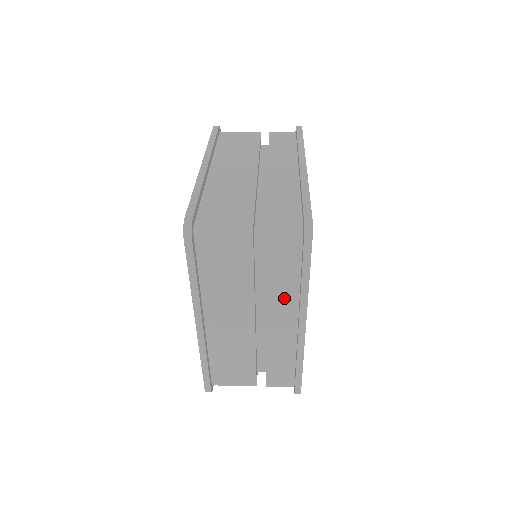
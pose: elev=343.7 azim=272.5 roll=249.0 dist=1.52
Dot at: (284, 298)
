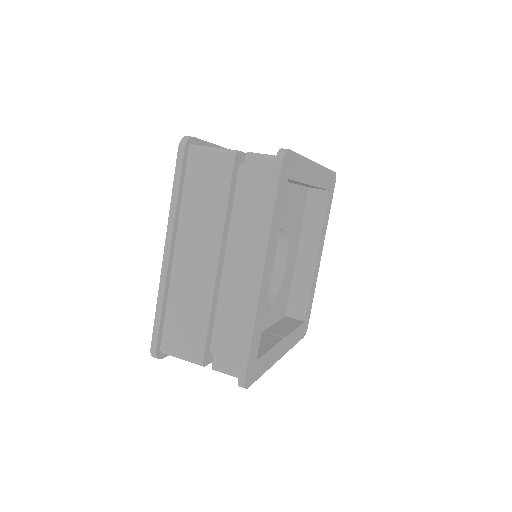
Dot at: (250, 237)
